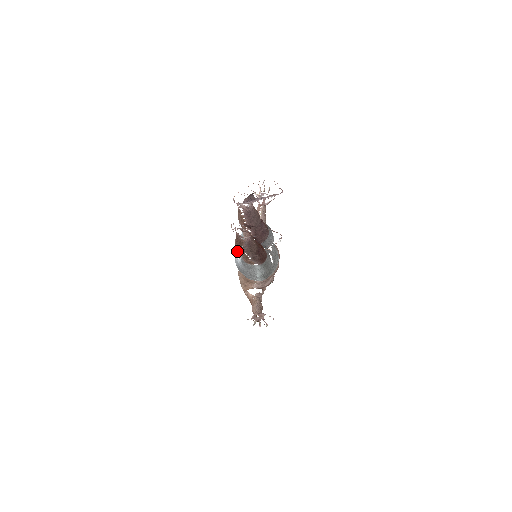
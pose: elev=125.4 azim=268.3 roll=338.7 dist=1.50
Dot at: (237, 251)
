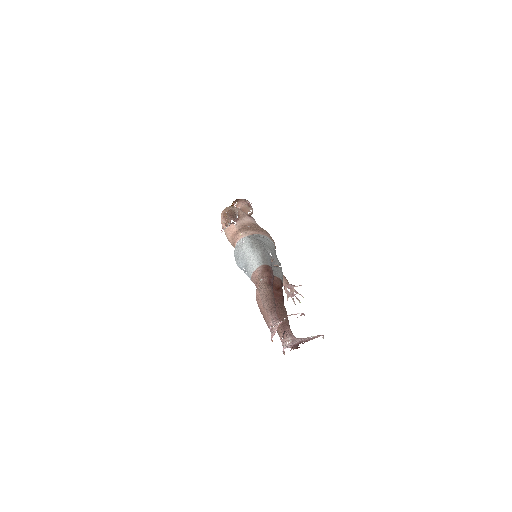
Dot at: (244, 271)
